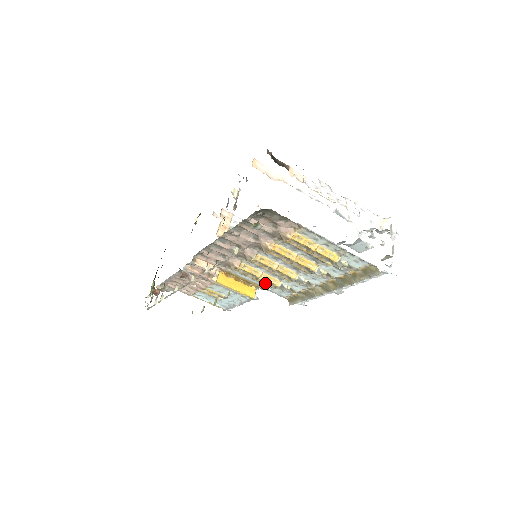
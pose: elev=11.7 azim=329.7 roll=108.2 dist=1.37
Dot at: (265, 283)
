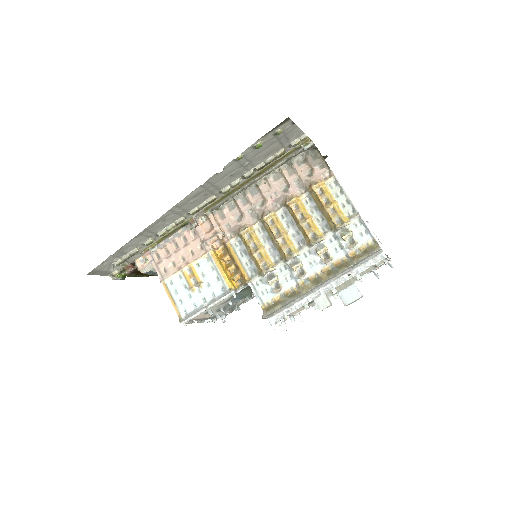
Dot at: (260, 262)
